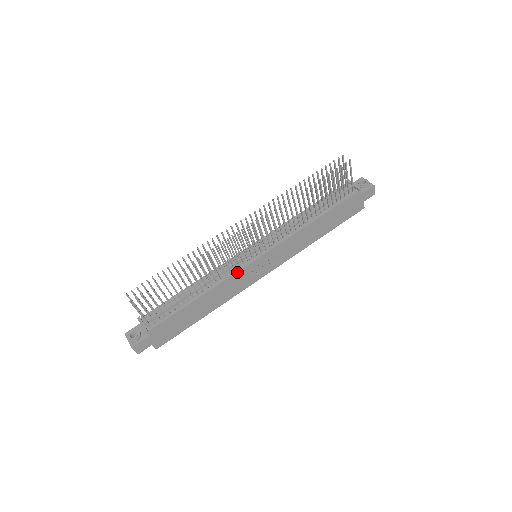
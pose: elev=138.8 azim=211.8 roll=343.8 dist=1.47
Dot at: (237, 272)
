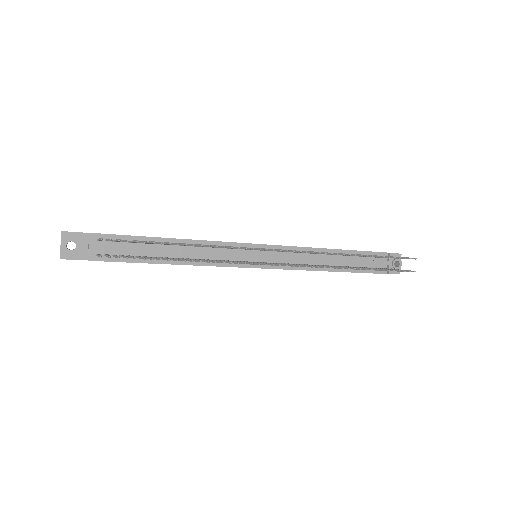
Dot at: (227, 266)
